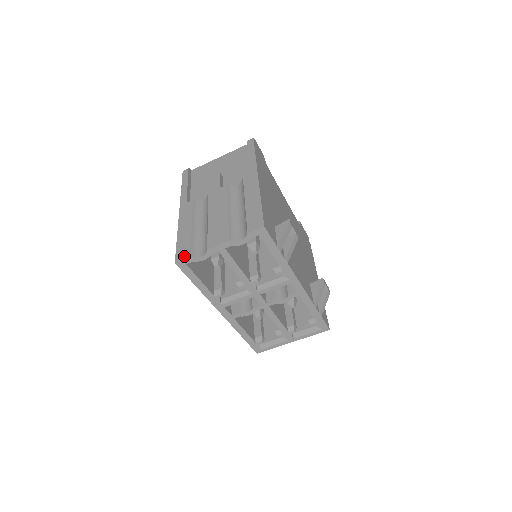
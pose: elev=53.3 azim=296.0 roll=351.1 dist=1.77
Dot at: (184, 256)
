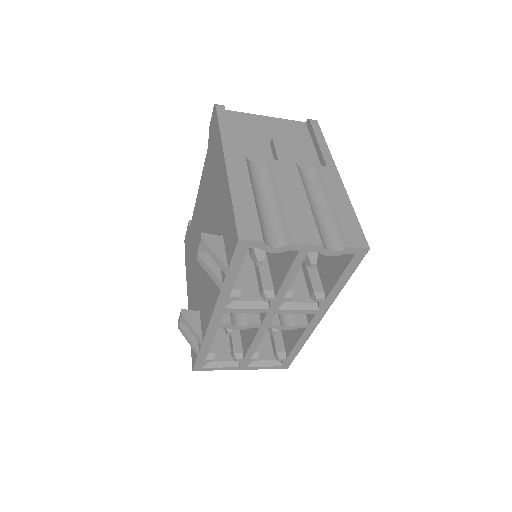
Dot at: (254, 236)
